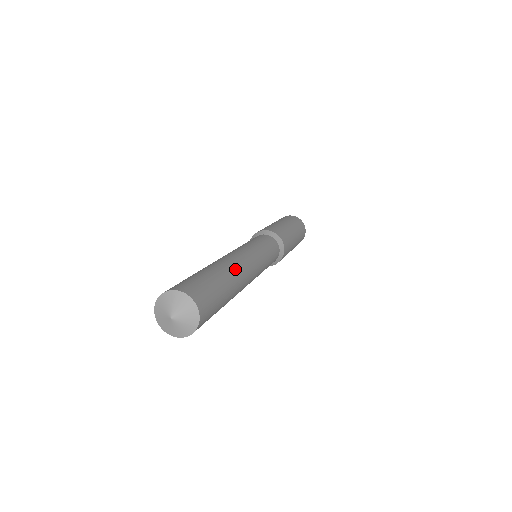
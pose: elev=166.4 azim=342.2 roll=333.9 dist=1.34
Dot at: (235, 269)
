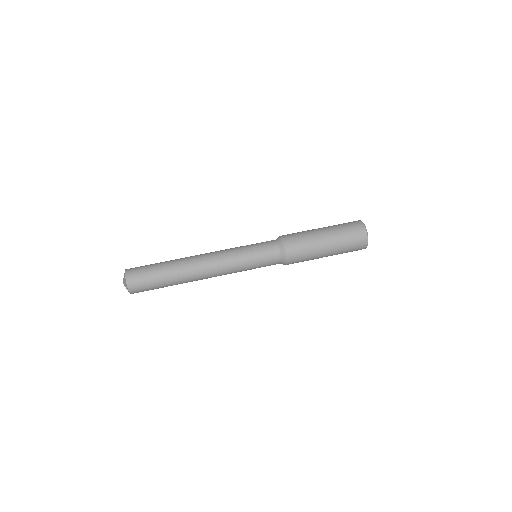
Dot at: (186, 263)
